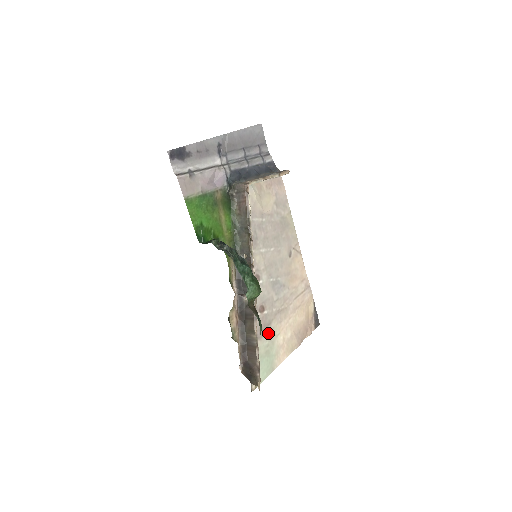
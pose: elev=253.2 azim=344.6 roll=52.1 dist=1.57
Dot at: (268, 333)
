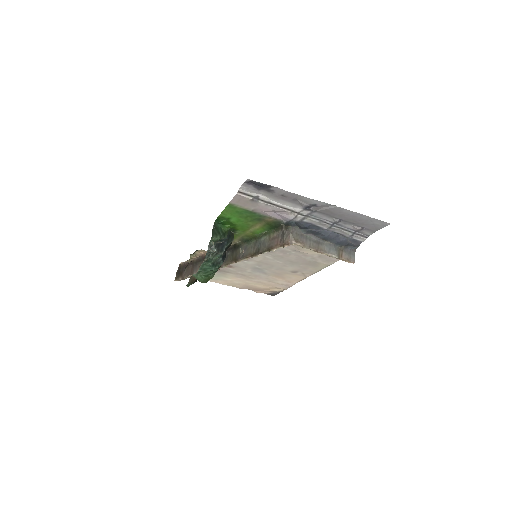
Dot at: (220, 273)
